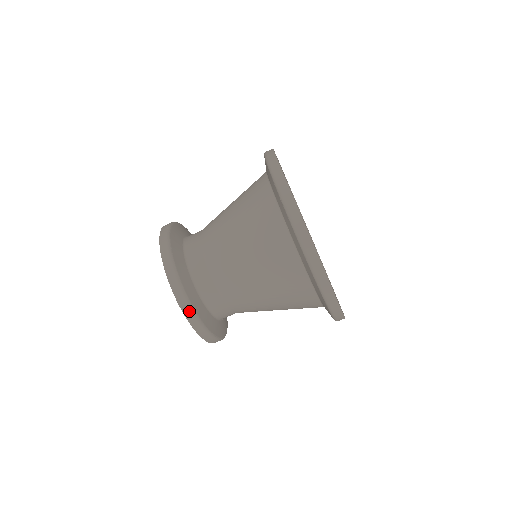
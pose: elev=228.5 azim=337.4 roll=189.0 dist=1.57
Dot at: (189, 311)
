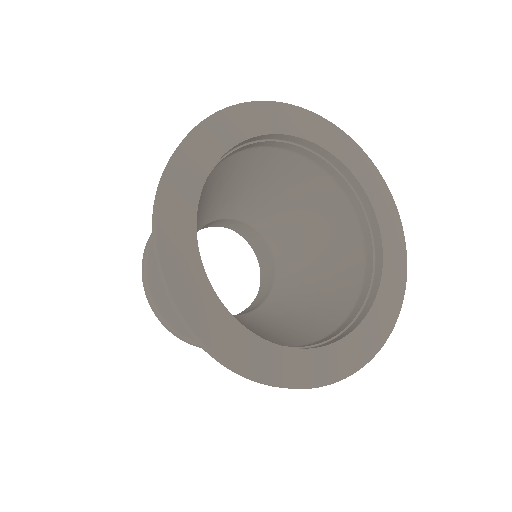
Dot at: (199, 346)
